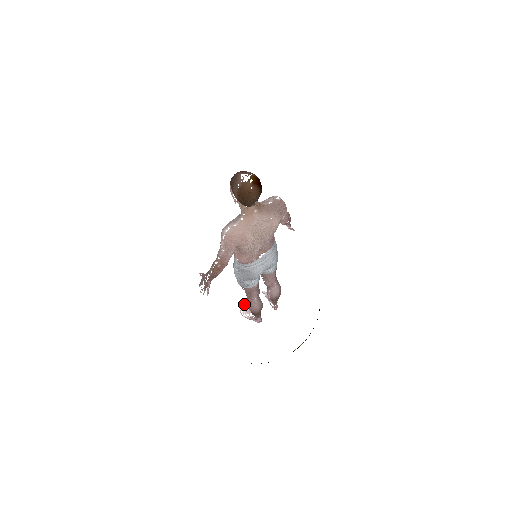
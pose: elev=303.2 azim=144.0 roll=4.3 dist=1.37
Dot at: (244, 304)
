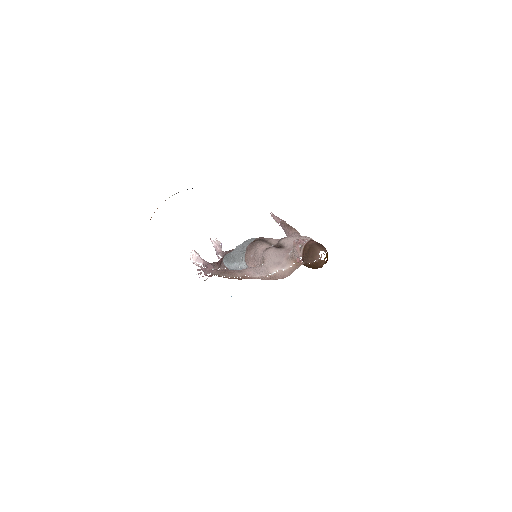
Dot at: (194, 250)
